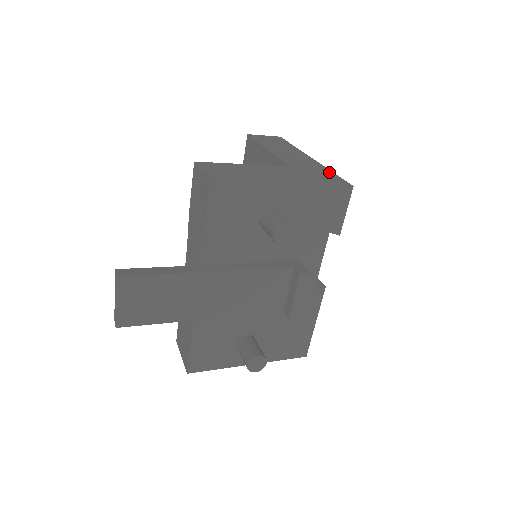
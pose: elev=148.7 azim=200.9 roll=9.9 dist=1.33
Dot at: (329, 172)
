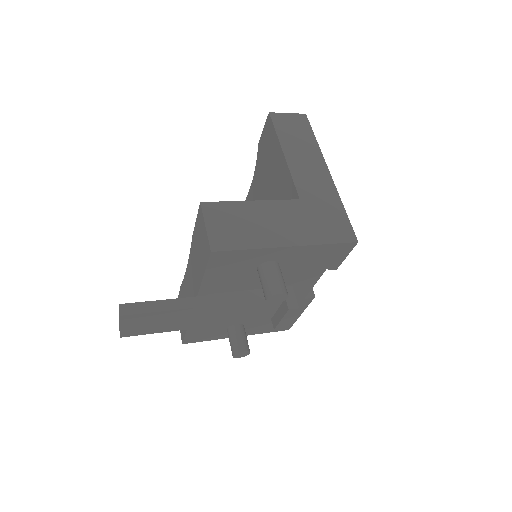
Dot at: (340, 209)
